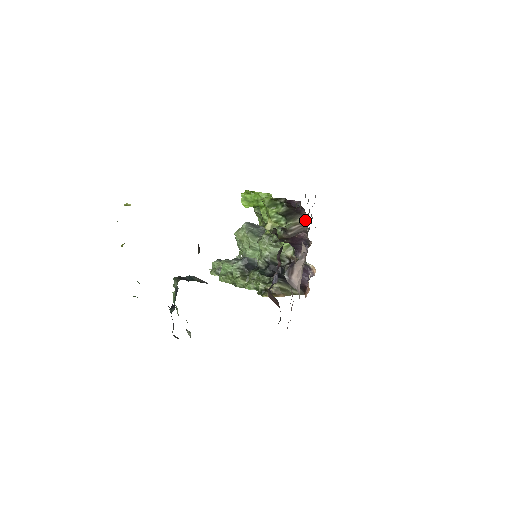
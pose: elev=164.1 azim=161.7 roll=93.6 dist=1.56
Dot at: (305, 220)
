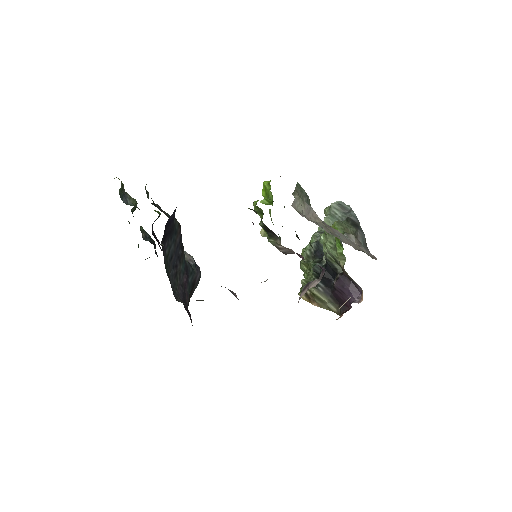
Dot at: occluded
